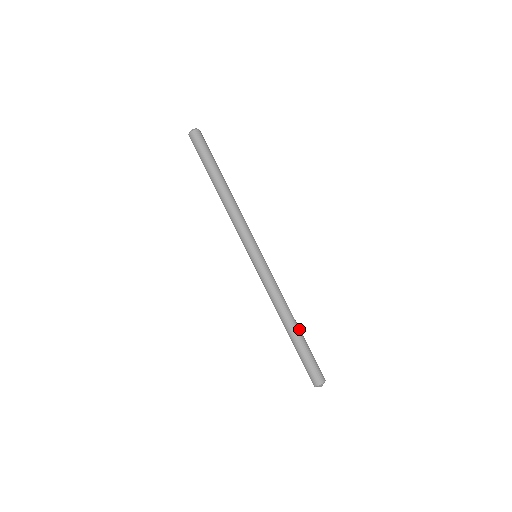
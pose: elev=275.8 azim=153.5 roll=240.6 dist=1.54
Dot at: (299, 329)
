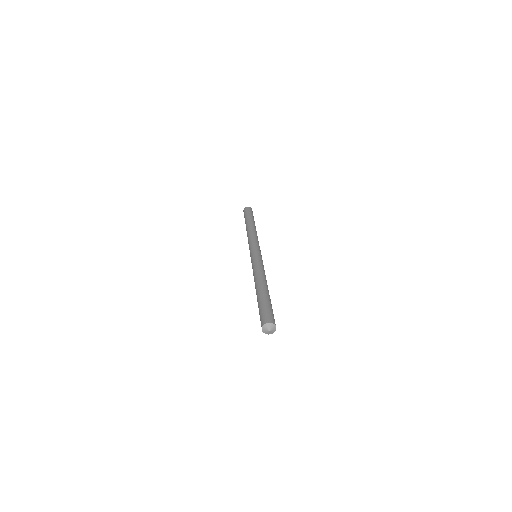
Dot at: (267, 290)
